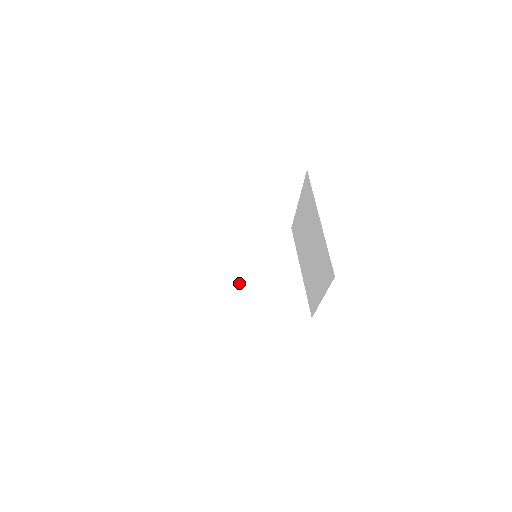
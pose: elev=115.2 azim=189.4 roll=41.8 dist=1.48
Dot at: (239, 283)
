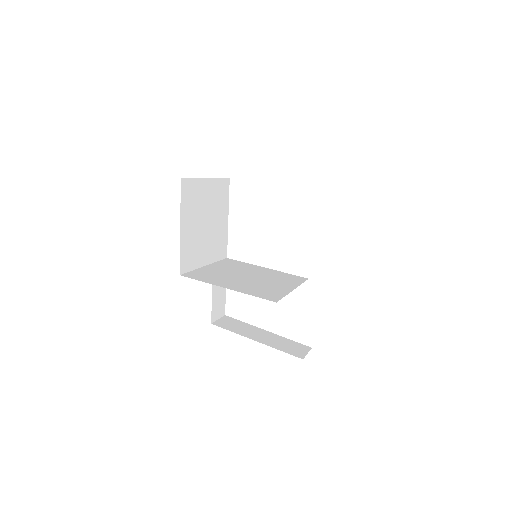
Dot at: (231, 275)
